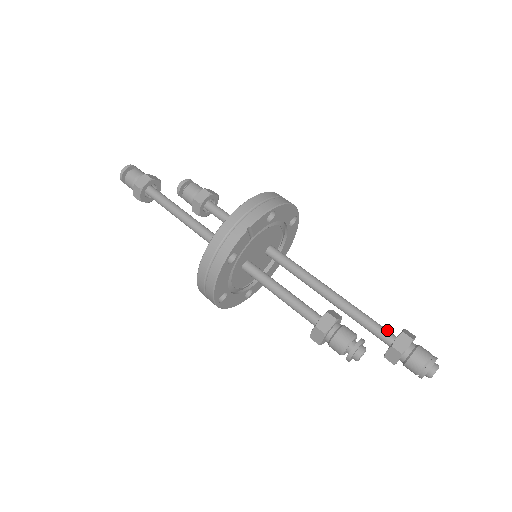
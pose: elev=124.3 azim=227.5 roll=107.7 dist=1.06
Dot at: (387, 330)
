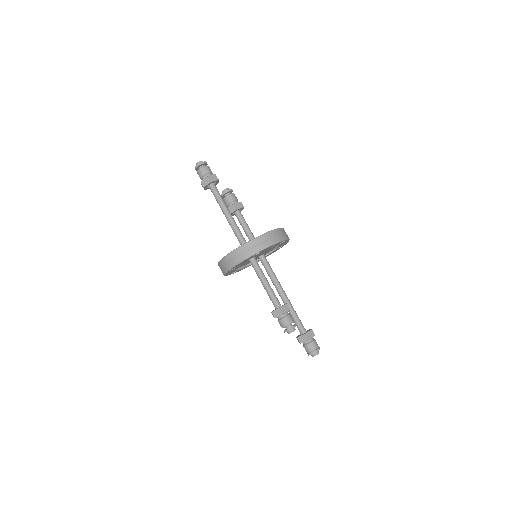
Dot at: occluded
